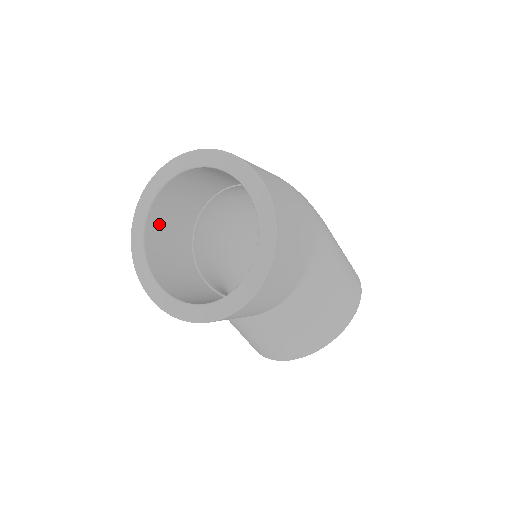
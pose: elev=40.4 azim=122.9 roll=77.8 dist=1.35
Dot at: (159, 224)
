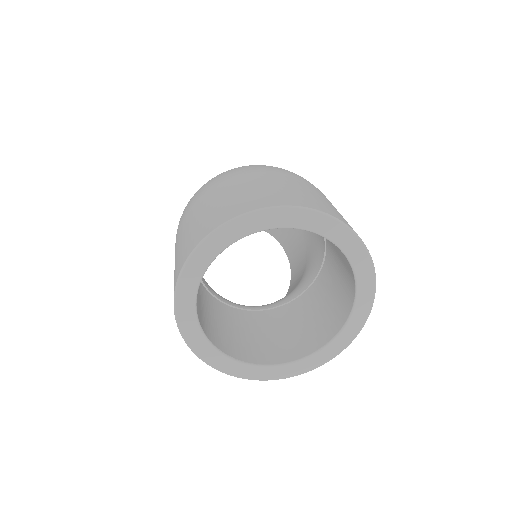
Dot at: occluded
